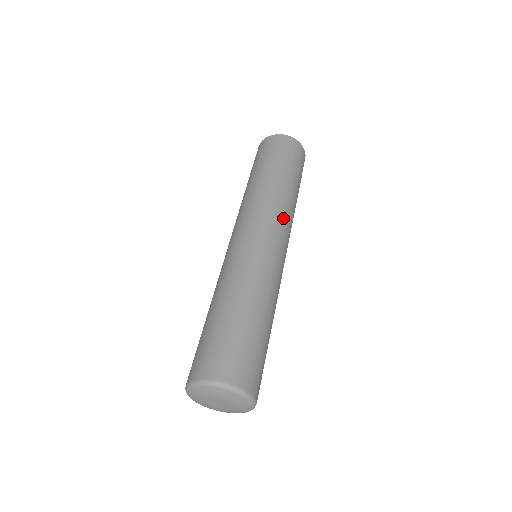
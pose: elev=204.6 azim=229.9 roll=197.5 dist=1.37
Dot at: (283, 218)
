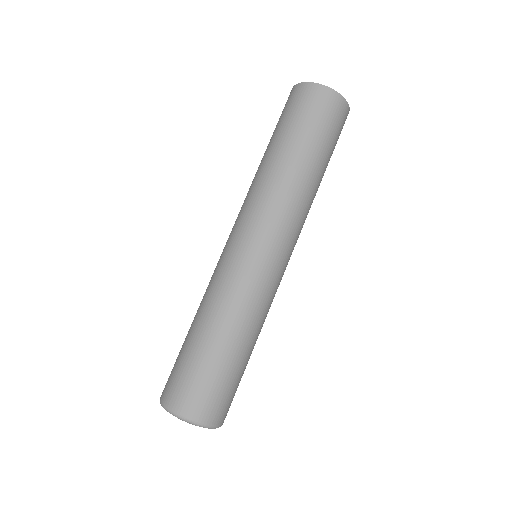
Dot at: (282, 215)
